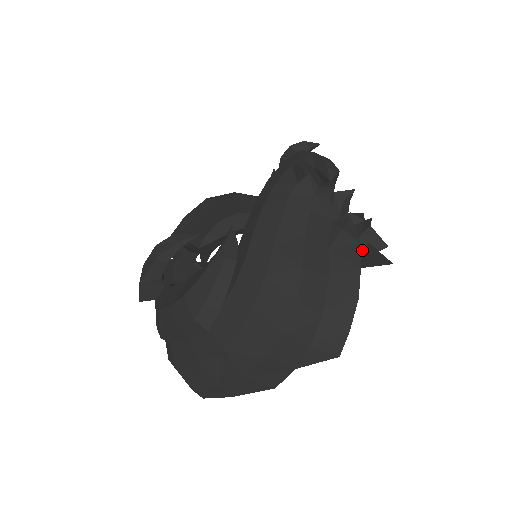
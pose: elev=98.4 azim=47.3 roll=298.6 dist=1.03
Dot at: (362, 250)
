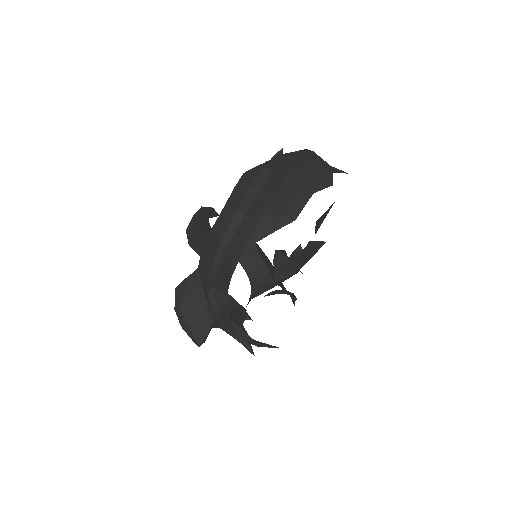
Dot at: occluded
